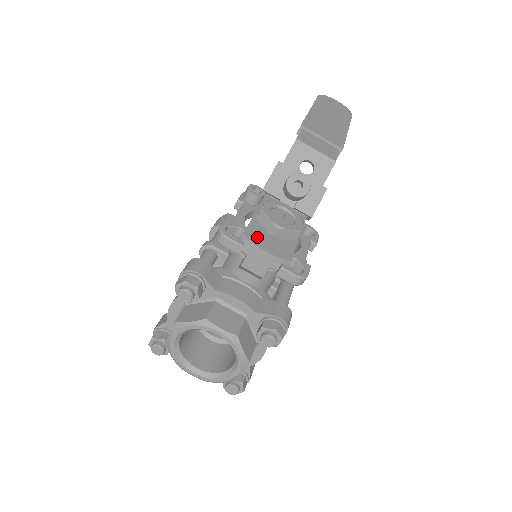
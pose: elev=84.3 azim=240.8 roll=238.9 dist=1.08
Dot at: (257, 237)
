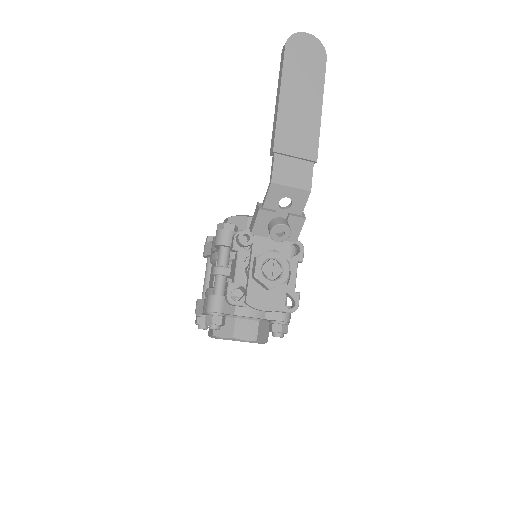
Dot at: (256, 299)
